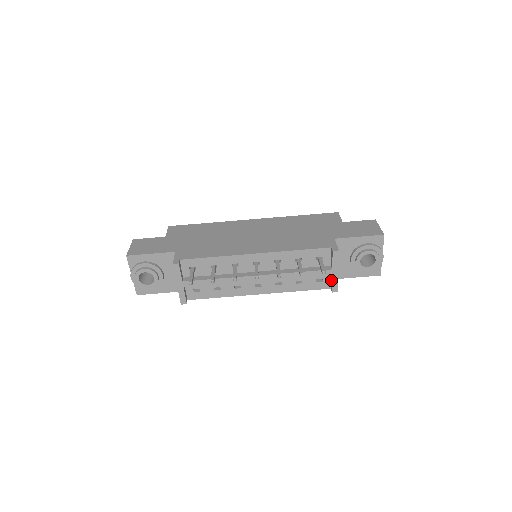
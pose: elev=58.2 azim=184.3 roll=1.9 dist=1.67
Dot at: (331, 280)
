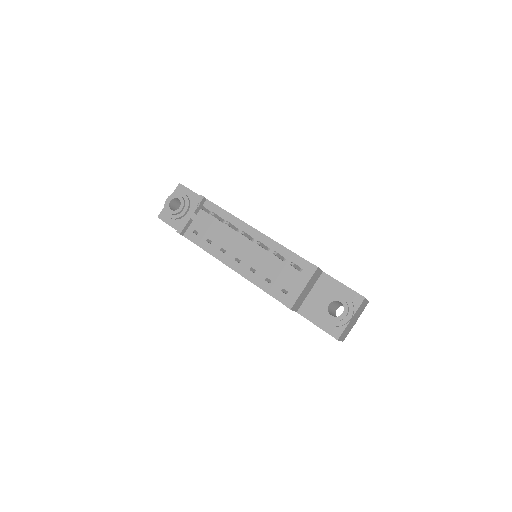
Dot at: (293, 295)
